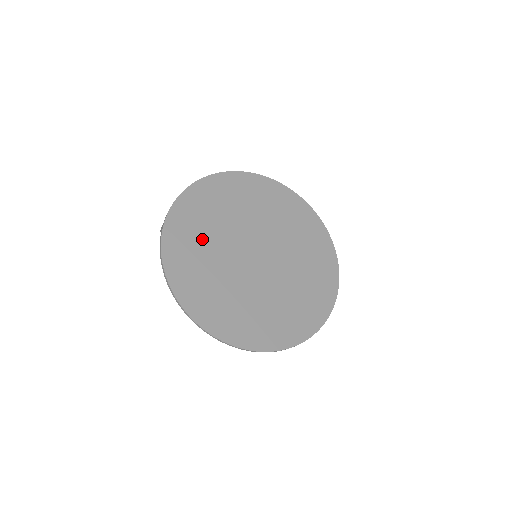
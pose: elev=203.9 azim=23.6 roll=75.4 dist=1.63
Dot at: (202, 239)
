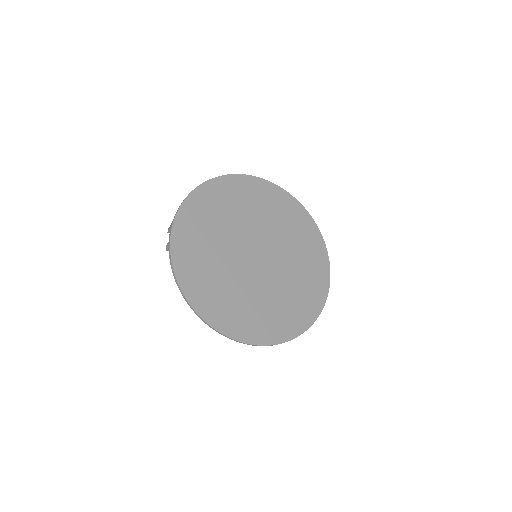
Dot at: (207, 251)
